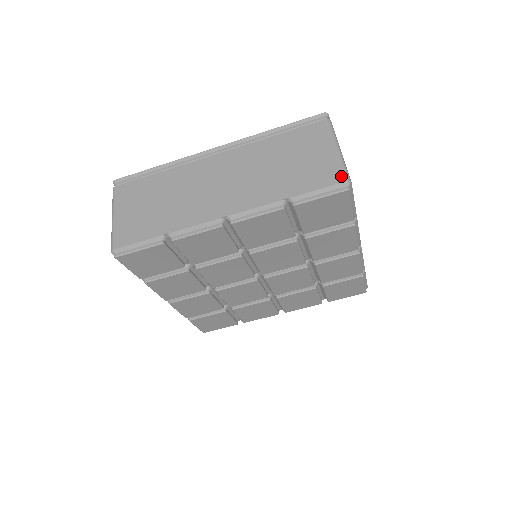
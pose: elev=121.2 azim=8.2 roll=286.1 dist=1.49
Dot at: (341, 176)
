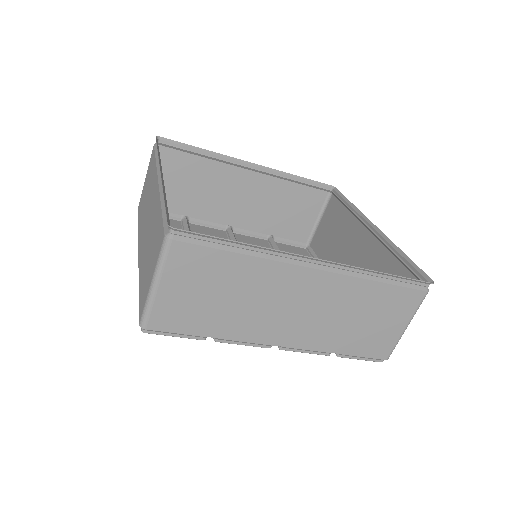
Dot at: (387, 354)
